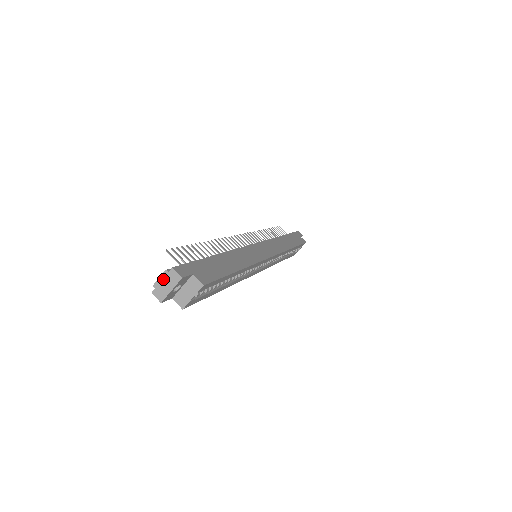
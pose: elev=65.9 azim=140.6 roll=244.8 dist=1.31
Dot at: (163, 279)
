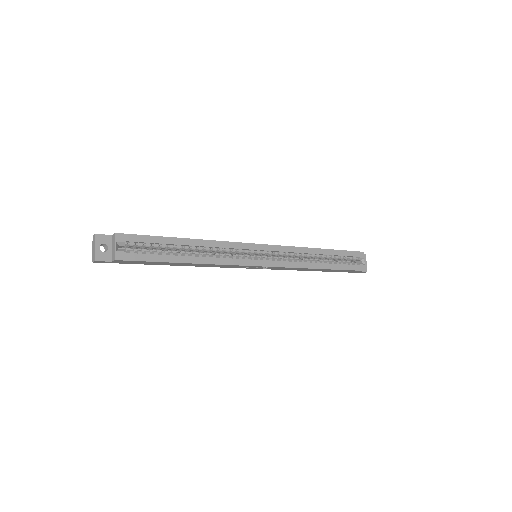
Dot at: (92, 247)
